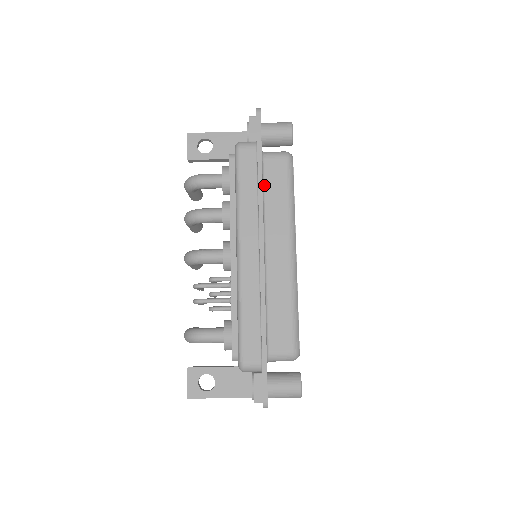
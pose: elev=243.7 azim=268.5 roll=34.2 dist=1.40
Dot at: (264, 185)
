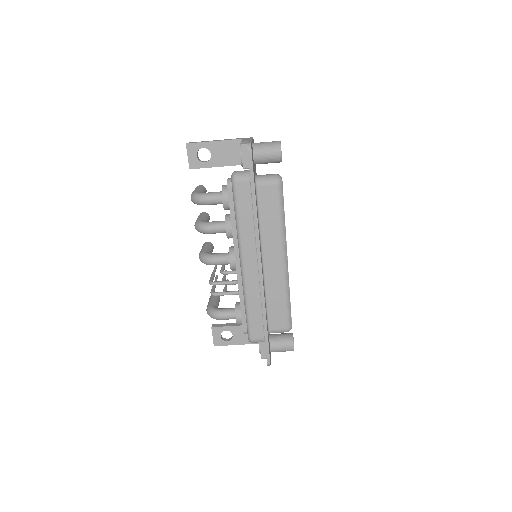
Dot at: (259, 209)
